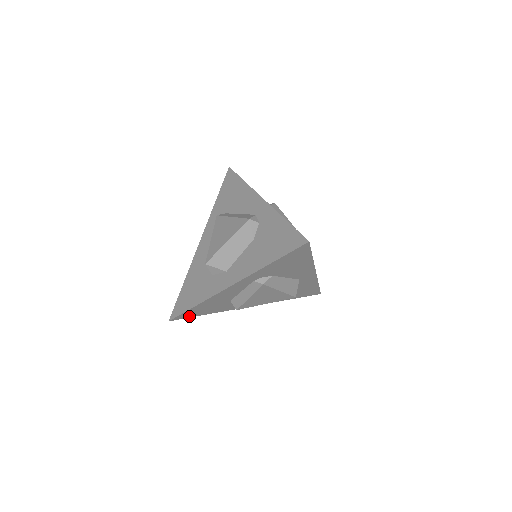
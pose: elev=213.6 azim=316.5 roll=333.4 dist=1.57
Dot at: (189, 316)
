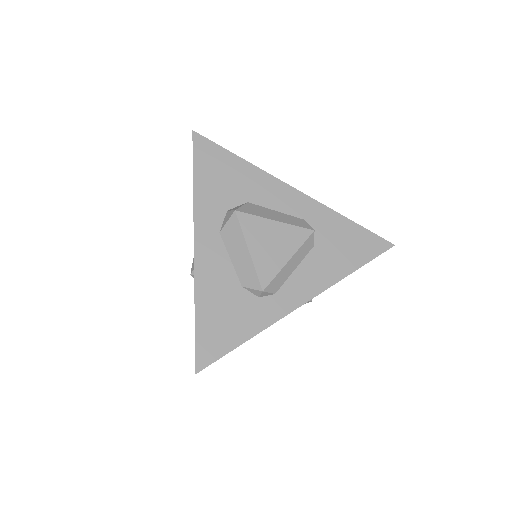
Dot at: occluded
